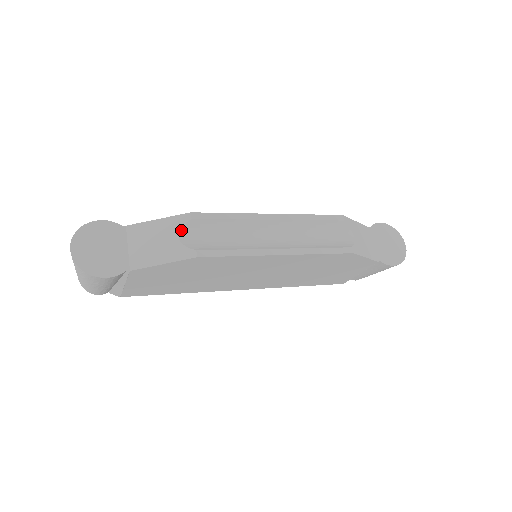
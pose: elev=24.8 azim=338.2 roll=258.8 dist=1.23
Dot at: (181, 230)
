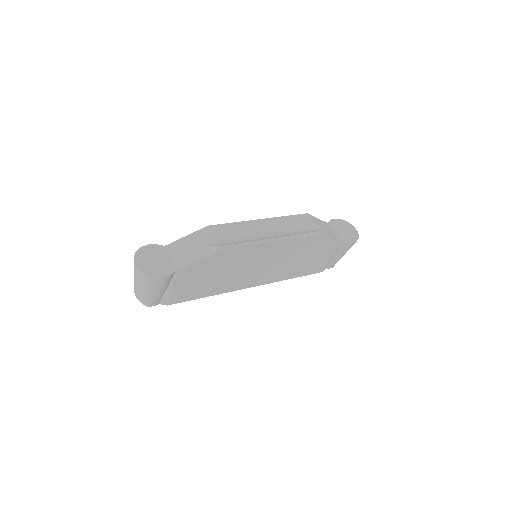
Dot at: (205, 238)
